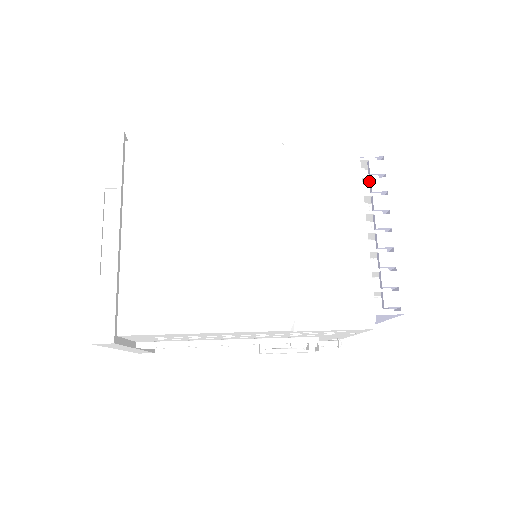
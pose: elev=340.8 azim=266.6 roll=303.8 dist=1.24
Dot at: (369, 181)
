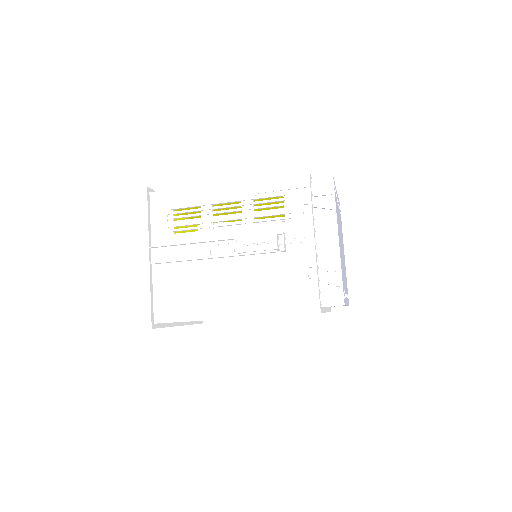
Dot at: occluded
